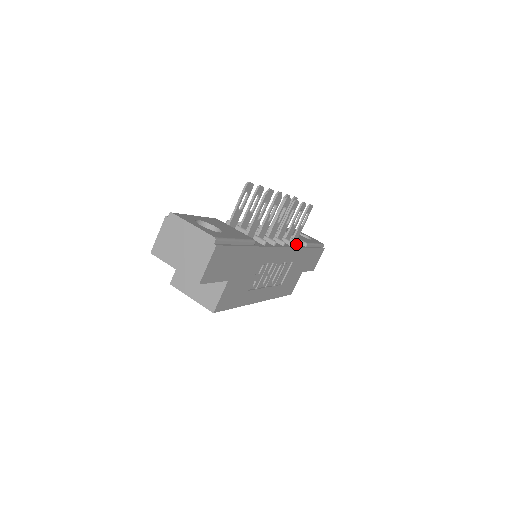
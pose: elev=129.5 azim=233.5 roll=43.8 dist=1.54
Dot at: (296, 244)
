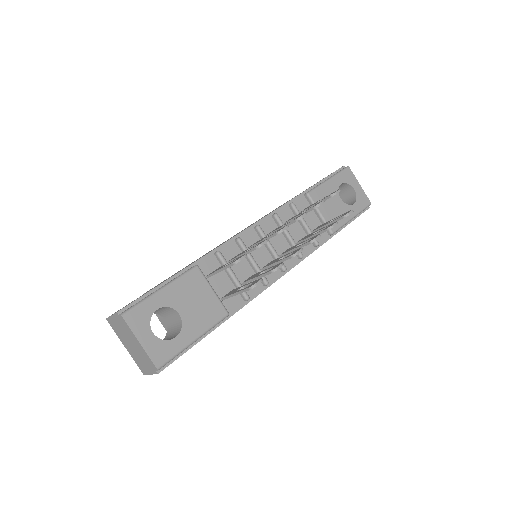
Dot at: (313, 244)
